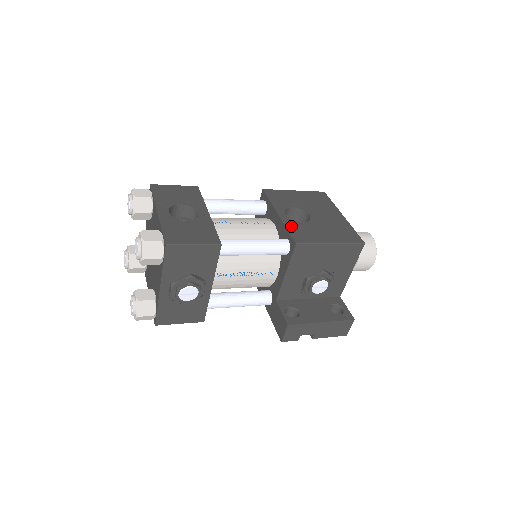
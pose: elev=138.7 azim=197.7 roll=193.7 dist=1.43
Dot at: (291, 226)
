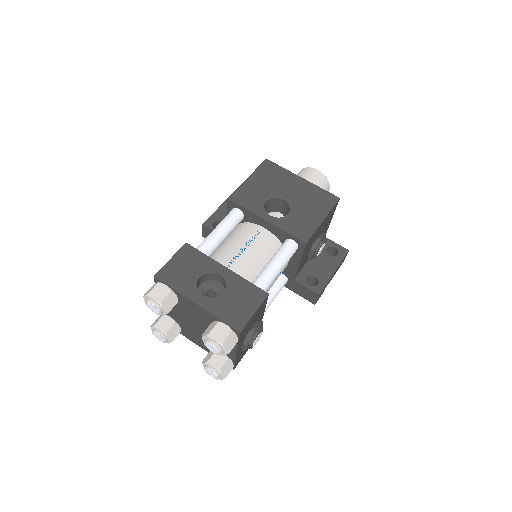
Dot at: (286, 226)
